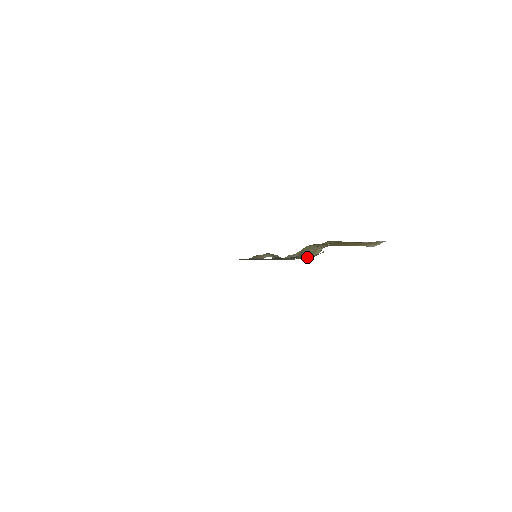
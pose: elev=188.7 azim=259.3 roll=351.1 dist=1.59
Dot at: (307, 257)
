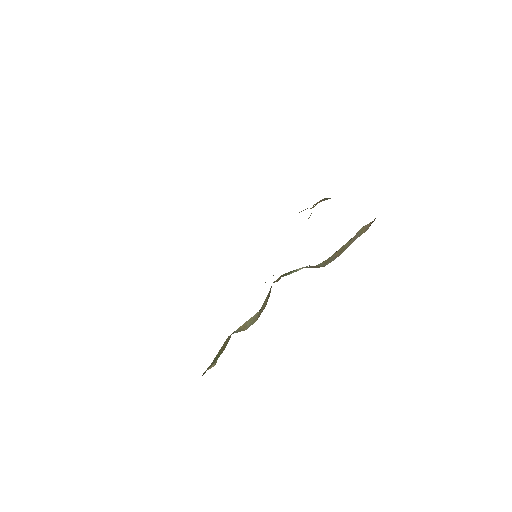
Dot at: occluded
